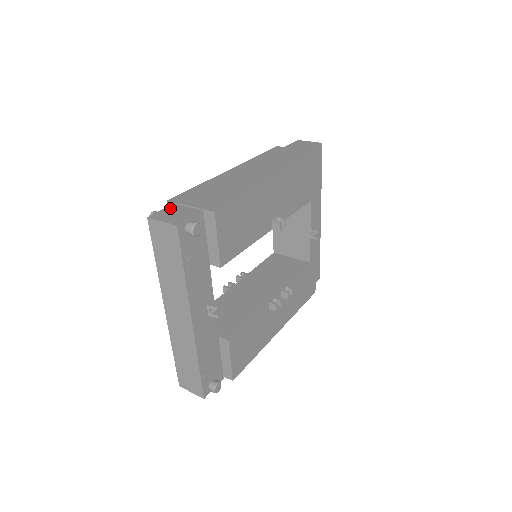
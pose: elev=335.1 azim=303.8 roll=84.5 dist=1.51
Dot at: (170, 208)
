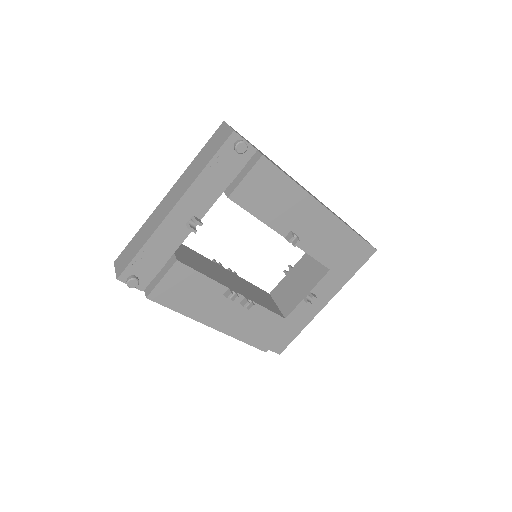
Dot at: occluded
